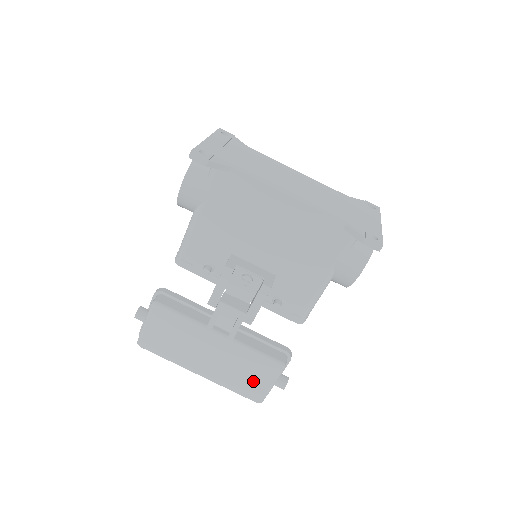
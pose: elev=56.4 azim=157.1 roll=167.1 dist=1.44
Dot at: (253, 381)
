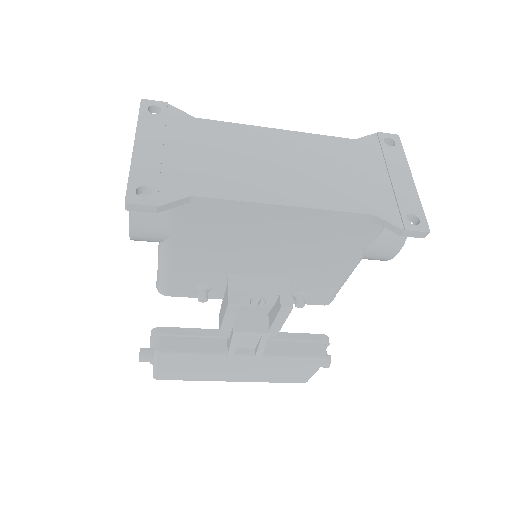
Dot at: (294, 374)
